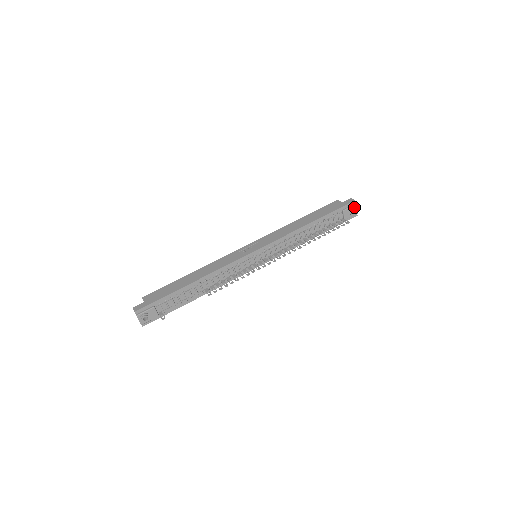
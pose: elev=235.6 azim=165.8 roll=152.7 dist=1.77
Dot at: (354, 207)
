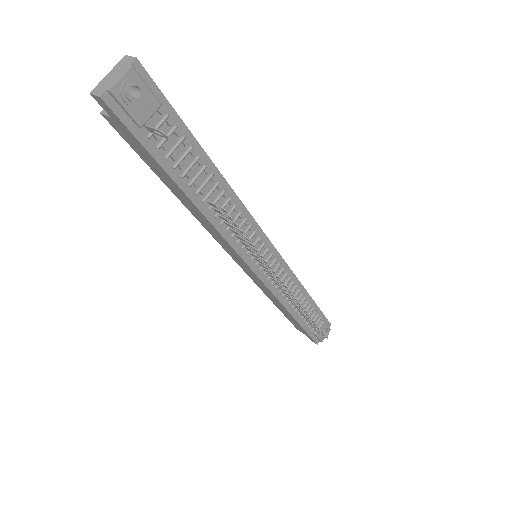
Dot at: (329, 330)
